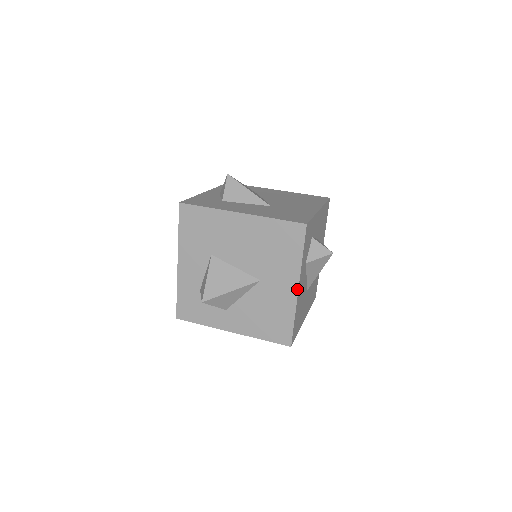
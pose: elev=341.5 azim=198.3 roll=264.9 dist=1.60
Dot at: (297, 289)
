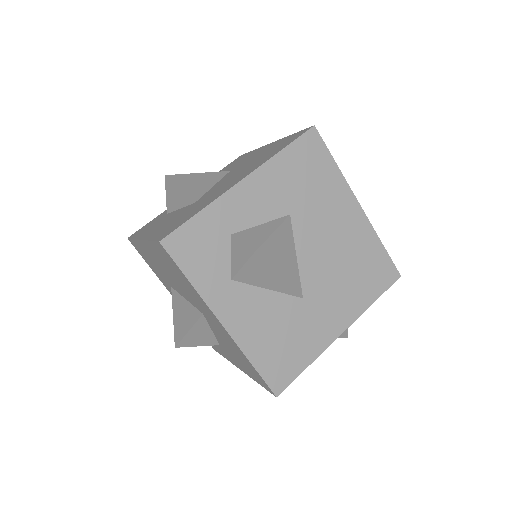
Dot at: (222, 325)
